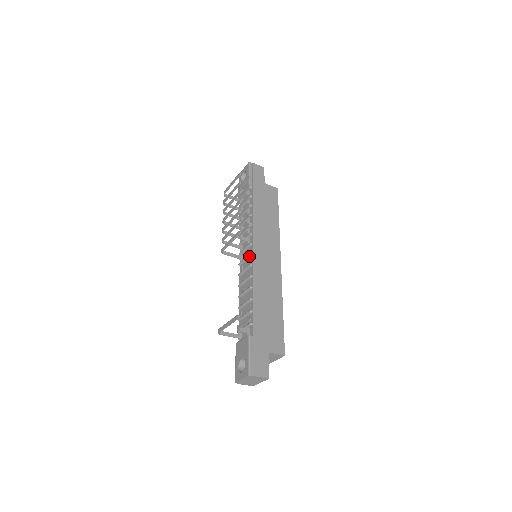
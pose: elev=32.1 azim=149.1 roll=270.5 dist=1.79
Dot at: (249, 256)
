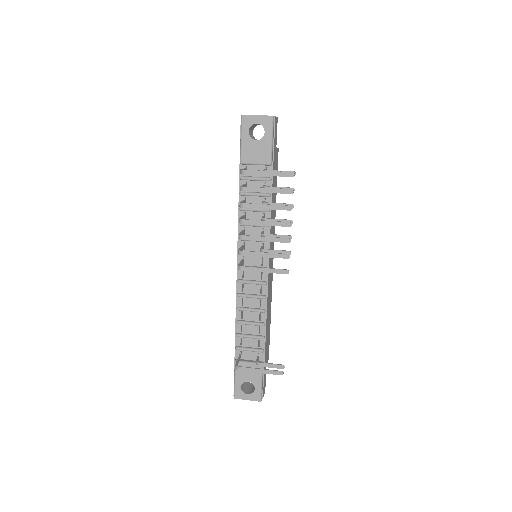
Dot at: occluded
